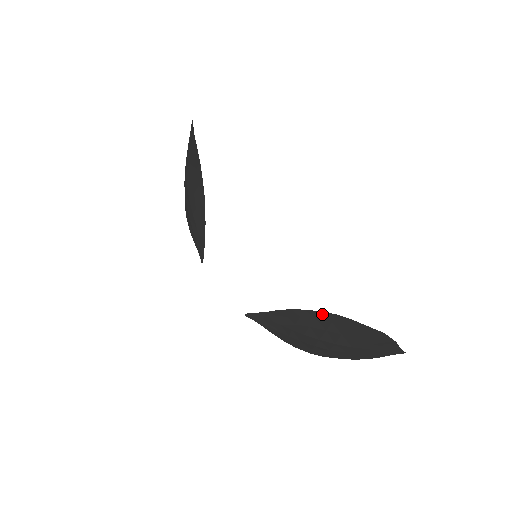
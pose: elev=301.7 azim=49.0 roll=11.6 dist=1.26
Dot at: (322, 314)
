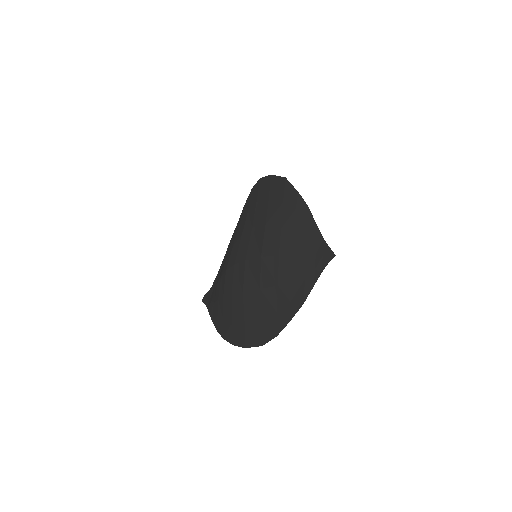
Dot at: (245, 208)
